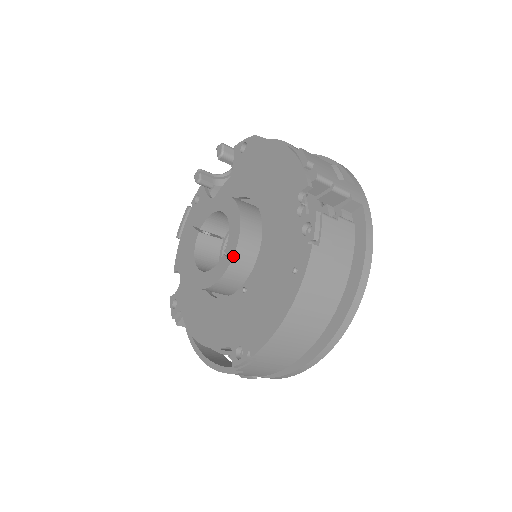
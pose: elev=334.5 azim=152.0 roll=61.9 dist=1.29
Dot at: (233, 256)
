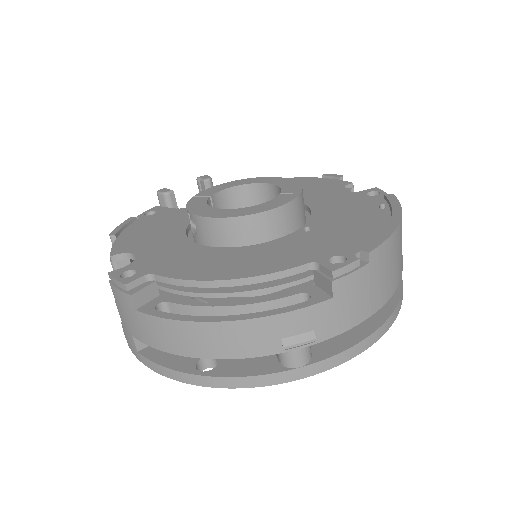
Dot at: (301, 191)
